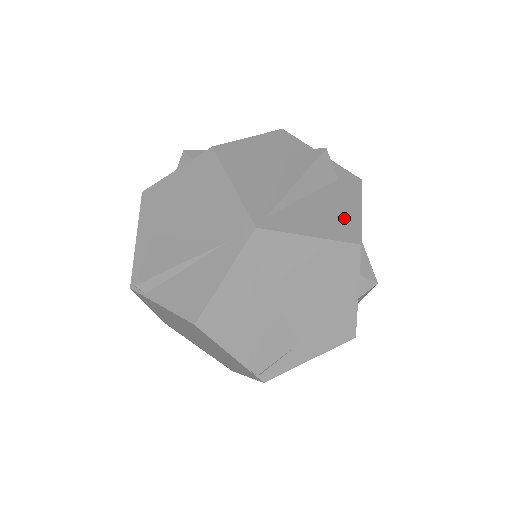
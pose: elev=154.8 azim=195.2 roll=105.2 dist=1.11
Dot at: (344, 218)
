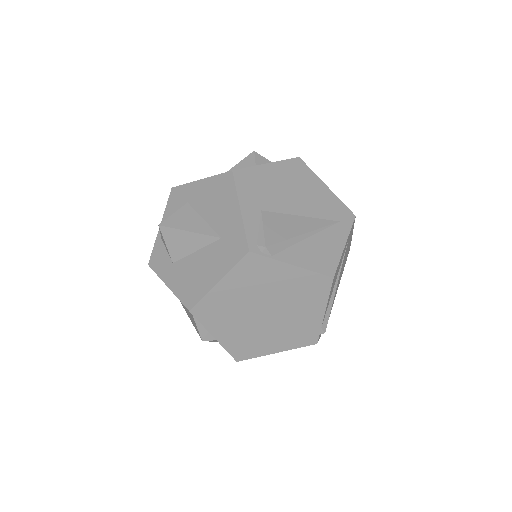
Dot at: occluded
